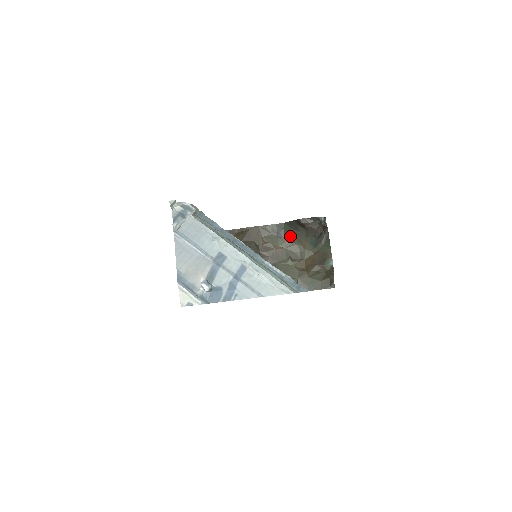
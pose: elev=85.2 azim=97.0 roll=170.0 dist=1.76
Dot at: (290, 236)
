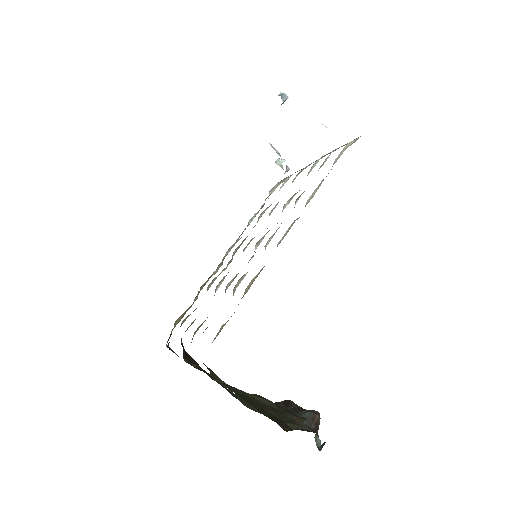
Dot at: occluded
